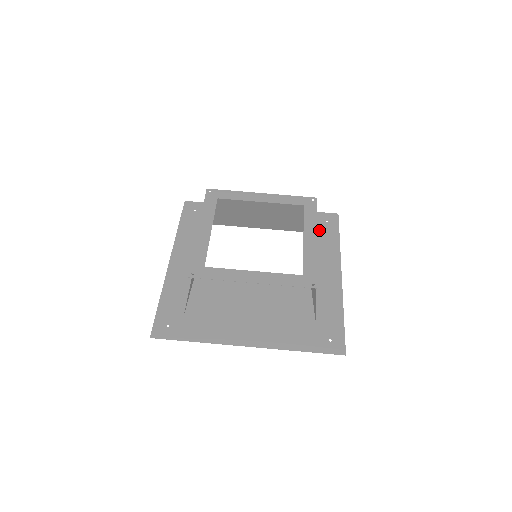
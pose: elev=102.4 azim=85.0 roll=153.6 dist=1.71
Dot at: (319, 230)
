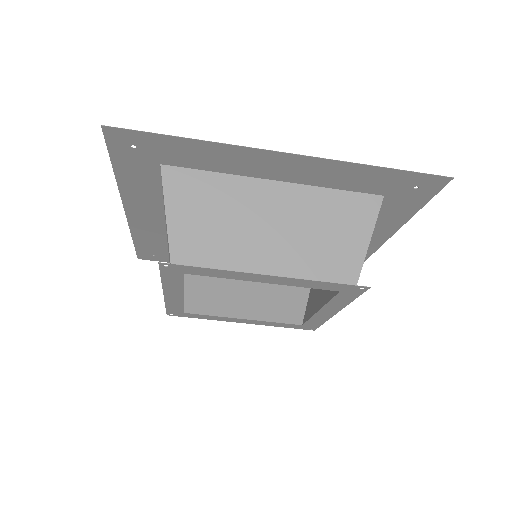
Dot at: (389, 199)
